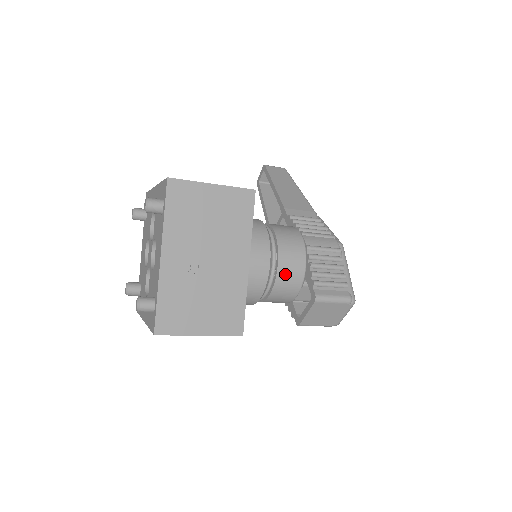
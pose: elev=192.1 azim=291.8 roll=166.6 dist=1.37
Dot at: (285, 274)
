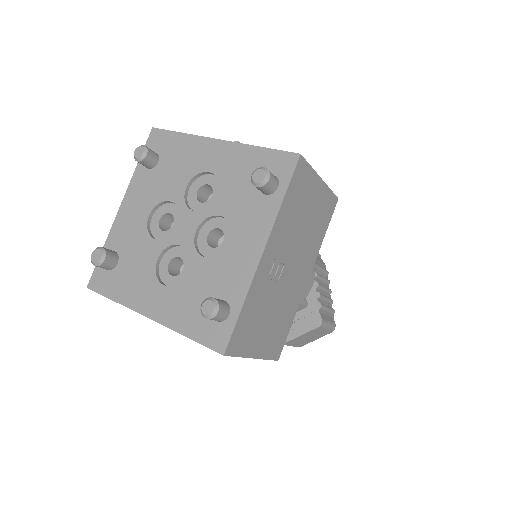
Dot at: occluded
